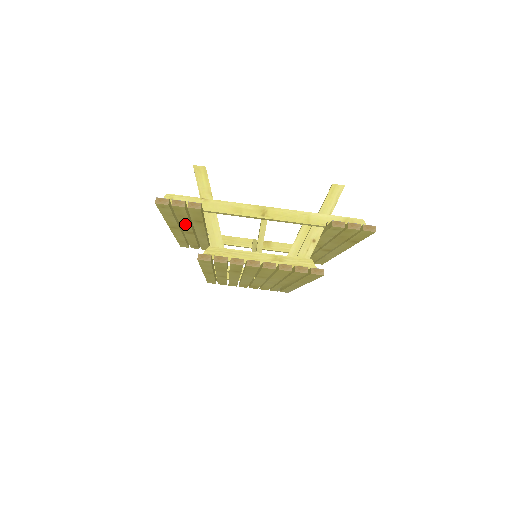
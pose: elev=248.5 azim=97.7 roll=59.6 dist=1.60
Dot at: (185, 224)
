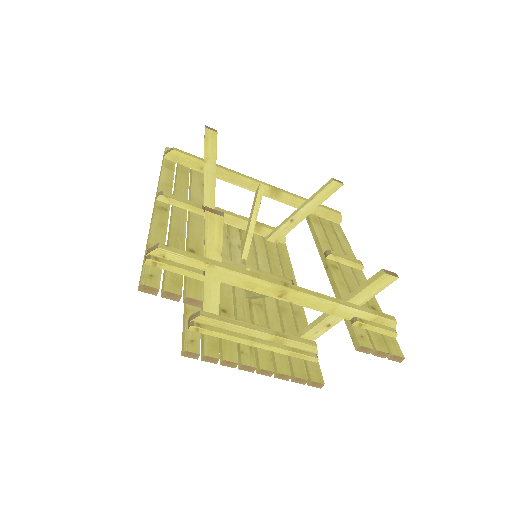
Dot at: occluded
